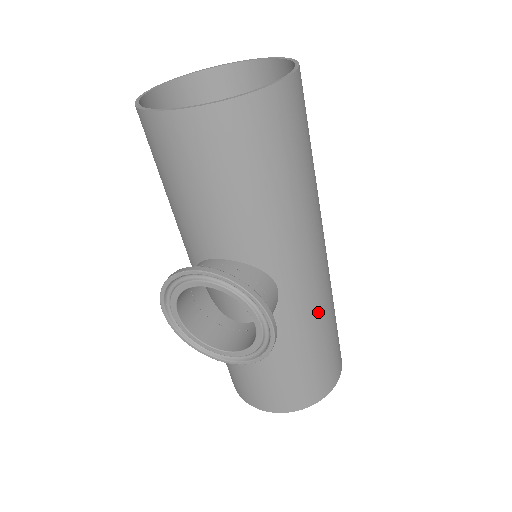
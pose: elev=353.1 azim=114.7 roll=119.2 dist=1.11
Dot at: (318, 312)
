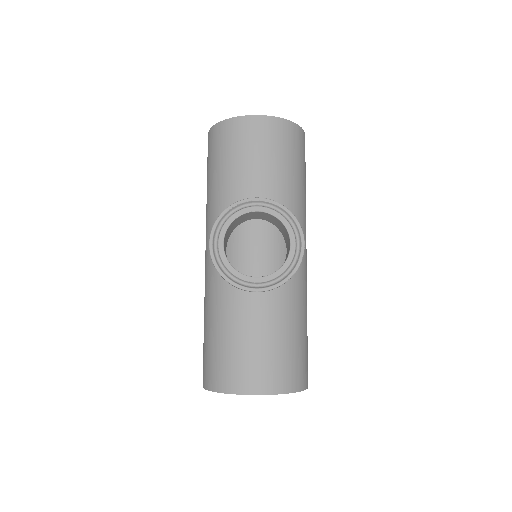
Dot at: (305, 294)
